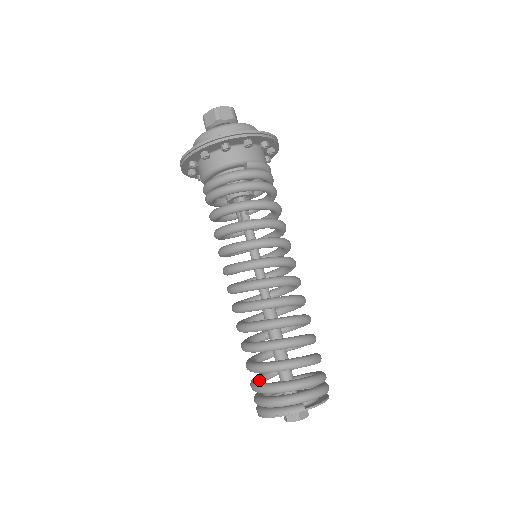
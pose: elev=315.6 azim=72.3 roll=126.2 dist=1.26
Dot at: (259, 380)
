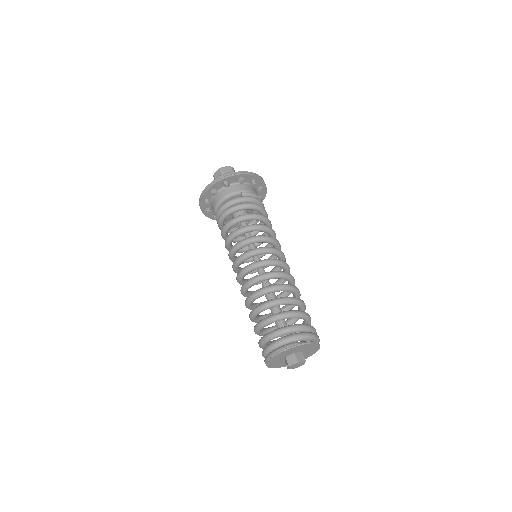
Dot at: occluded
